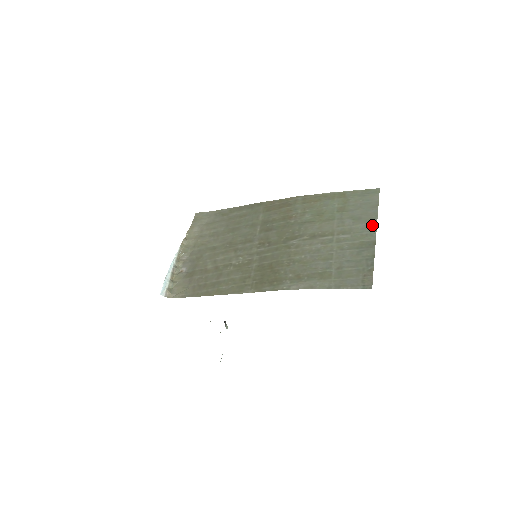
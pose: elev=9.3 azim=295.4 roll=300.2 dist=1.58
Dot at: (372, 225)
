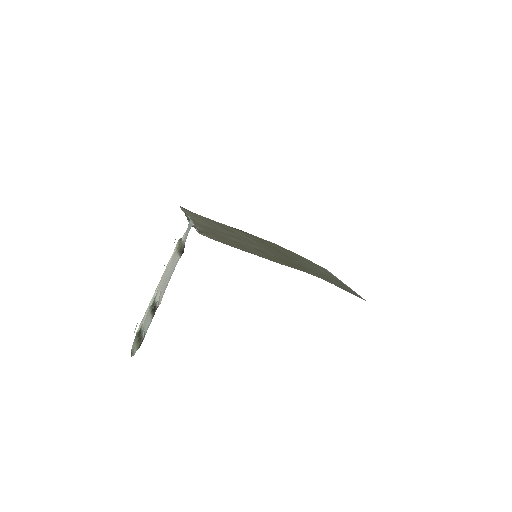
Dot at: (338, 279)
